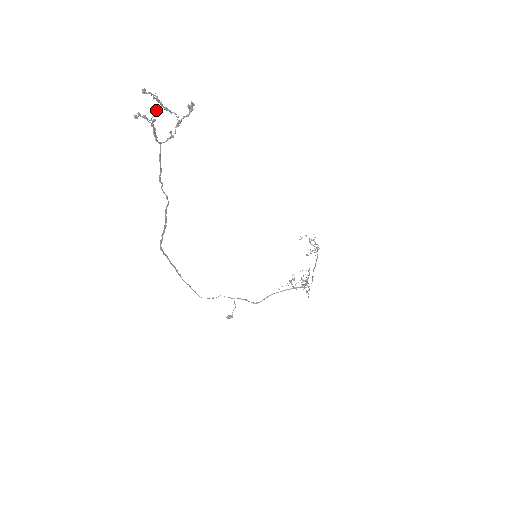
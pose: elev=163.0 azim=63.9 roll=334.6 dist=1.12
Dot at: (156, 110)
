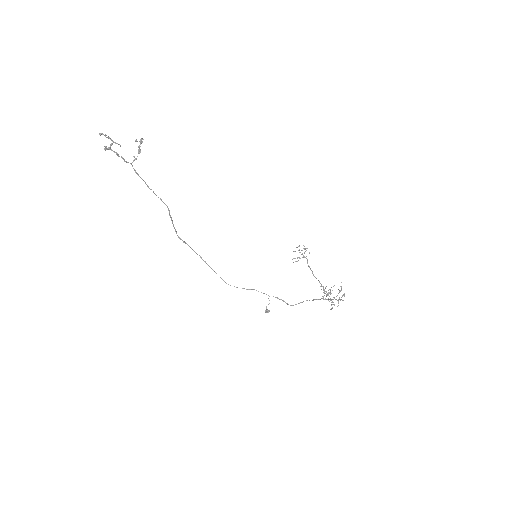
Dot at: (110, 144)
